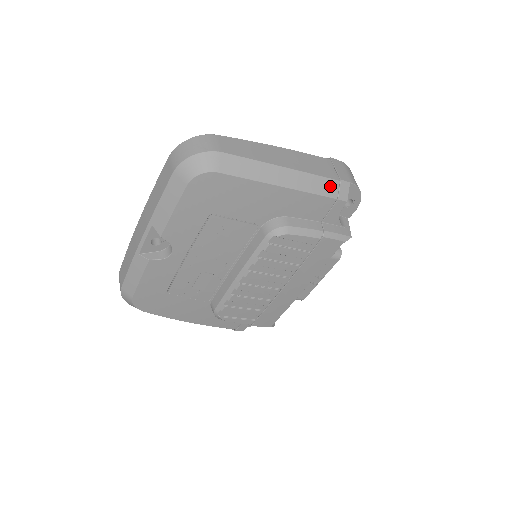
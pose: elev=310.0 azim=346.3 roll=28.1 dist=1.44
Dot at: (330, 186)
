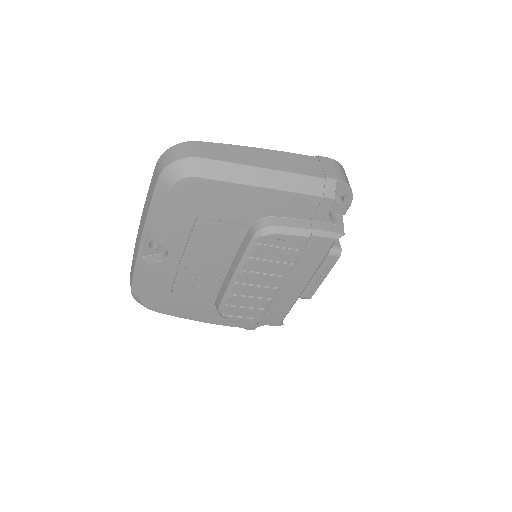
Dot at: (315, 184)
